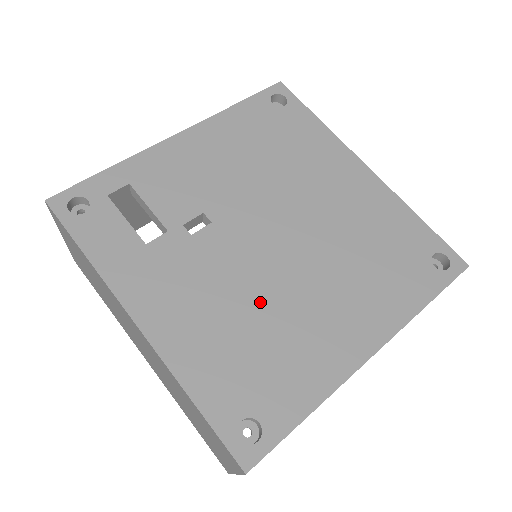
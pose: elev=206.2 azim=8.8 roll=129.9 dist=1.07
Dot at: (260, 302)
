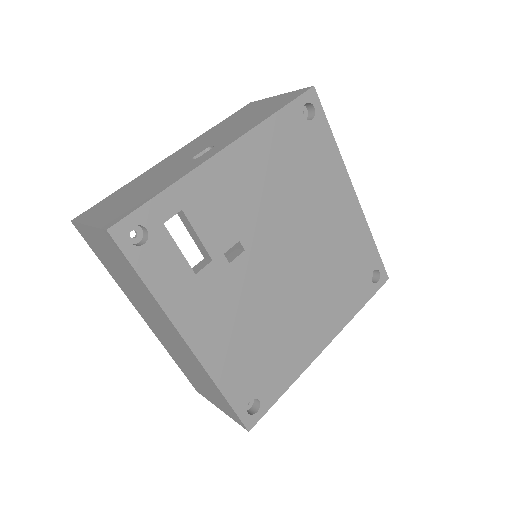
Dot at: (270, 318)
